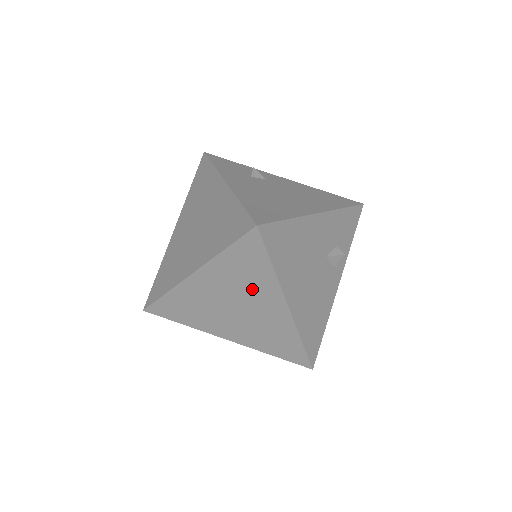
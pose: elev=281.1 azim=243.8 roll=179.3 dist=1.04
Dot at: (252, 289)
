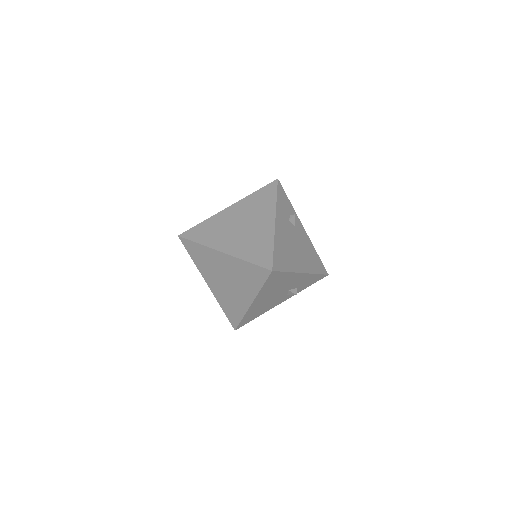
Dot at: (243, 283)
